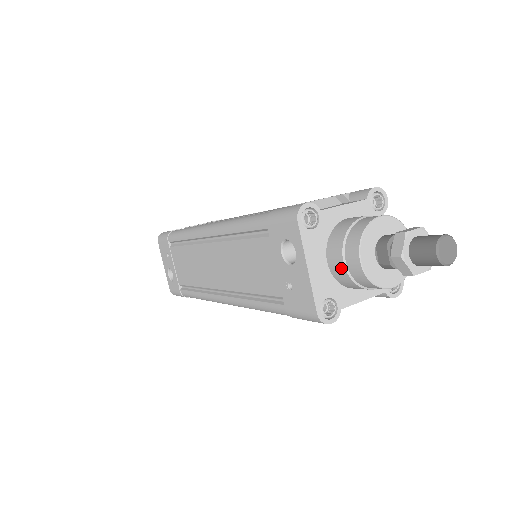
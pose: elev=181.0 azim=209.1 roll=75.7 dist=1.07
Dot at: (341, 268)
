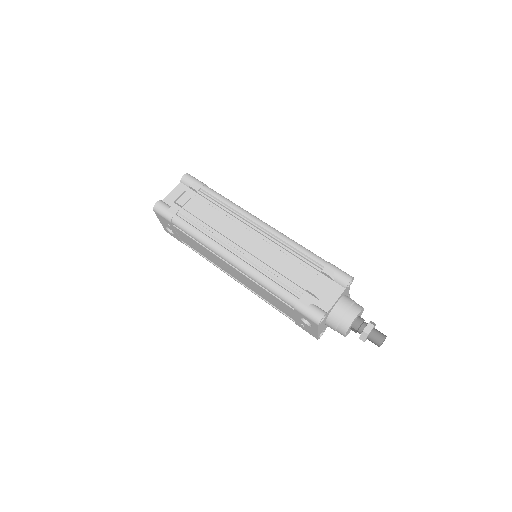
Dot at: occluded
